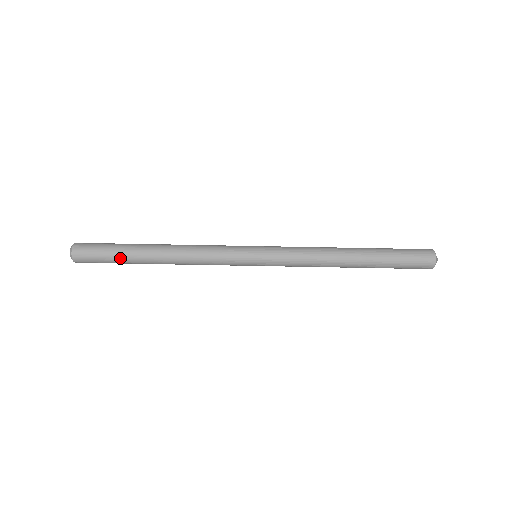
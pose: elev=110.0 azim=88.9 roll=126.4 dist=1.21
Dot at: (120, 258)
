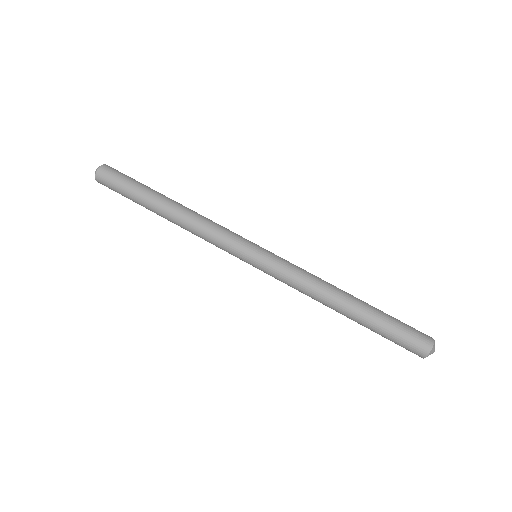
Dot at: (135, 194)
